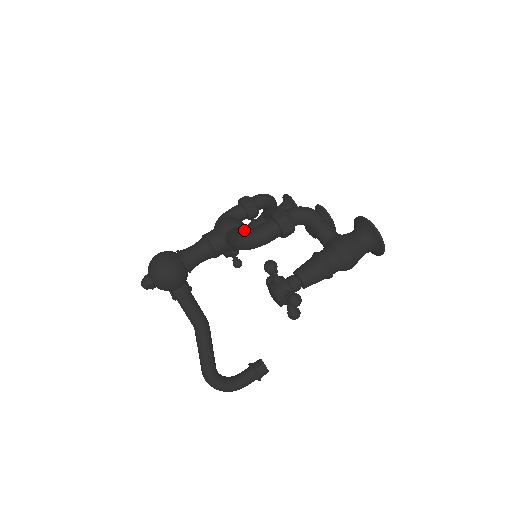
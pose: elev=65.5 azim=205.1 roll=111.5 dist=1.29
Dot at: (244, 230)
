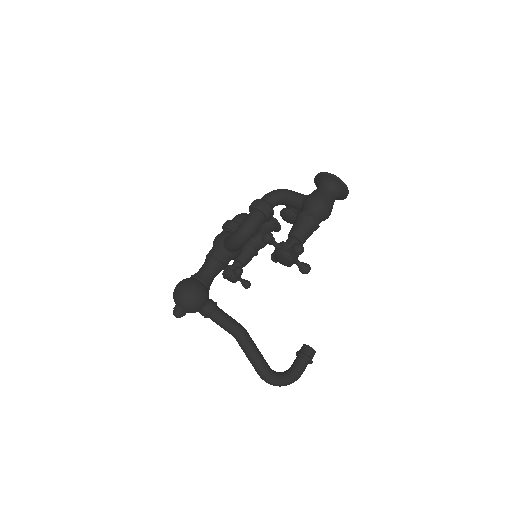
Dot at: (235, 230)
